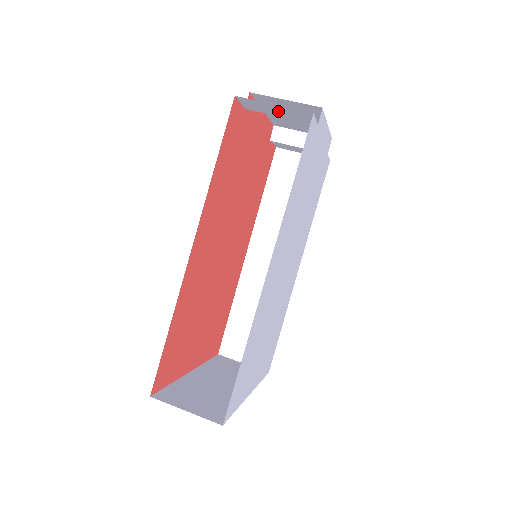
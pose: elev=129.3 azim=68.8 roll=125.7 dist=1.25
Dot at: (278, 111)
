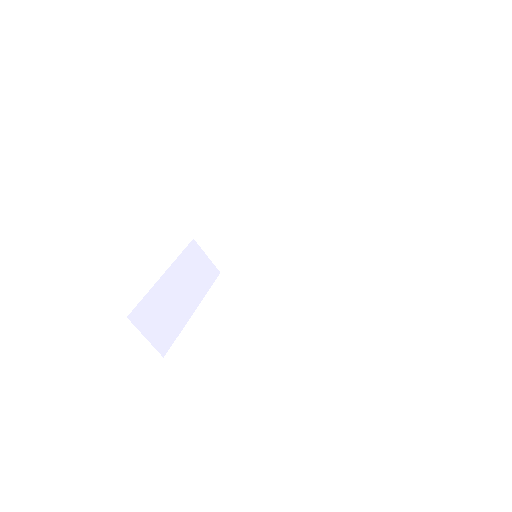
Dot at: occluded
